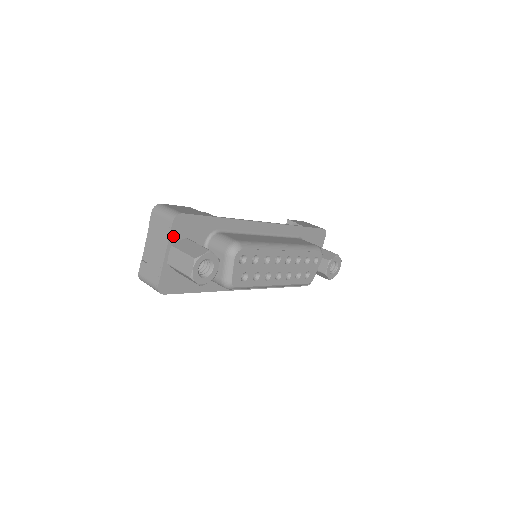
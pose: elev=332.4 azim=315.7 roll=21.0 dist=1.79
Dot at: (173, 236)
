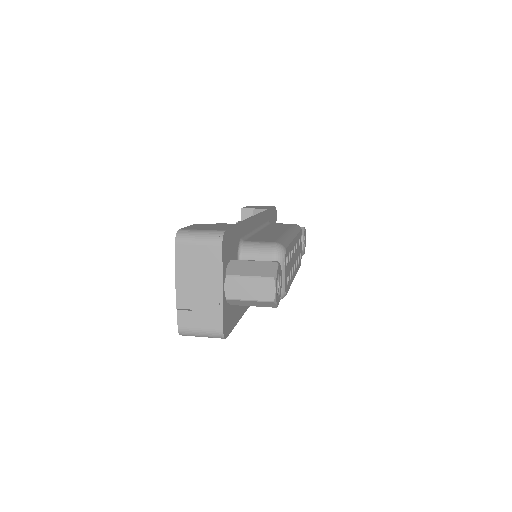
Dot at: (224, 262)
